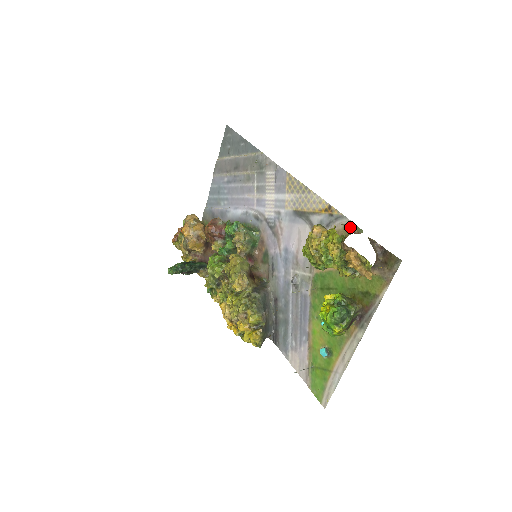
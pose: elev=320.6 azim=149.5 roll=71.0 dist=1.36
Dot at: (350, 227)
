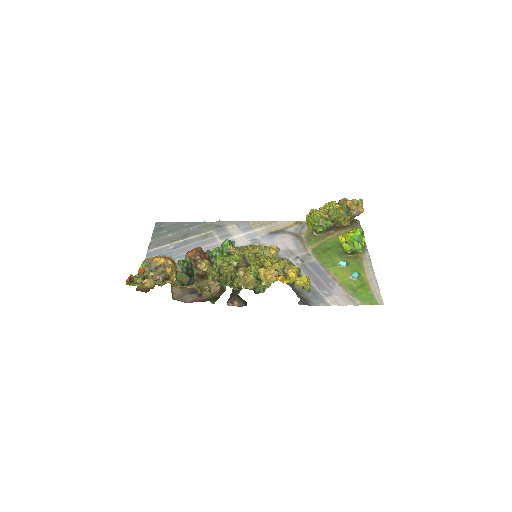
Dot at: occluded
